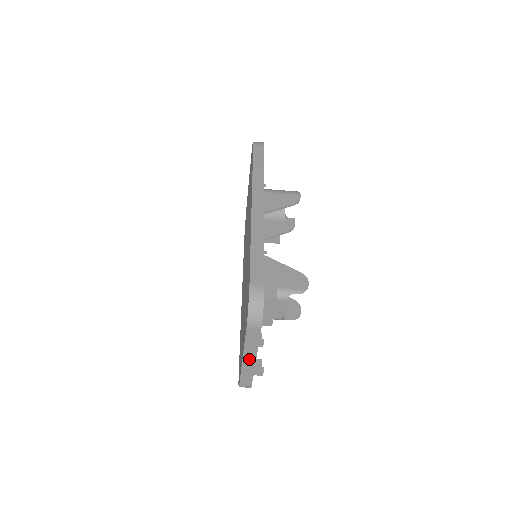
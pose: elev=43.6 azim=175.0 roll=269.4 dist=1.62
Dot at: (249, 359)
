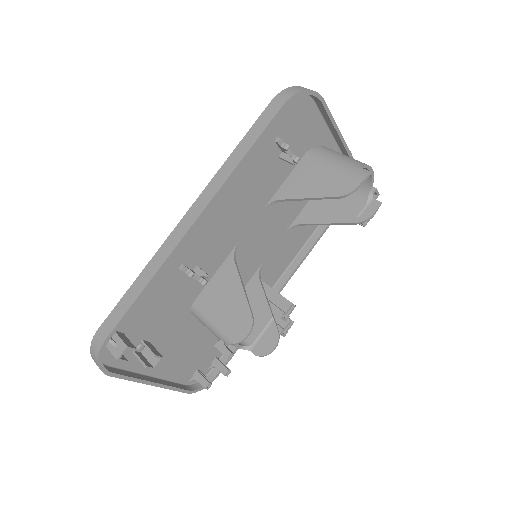
Dot at: occluded
